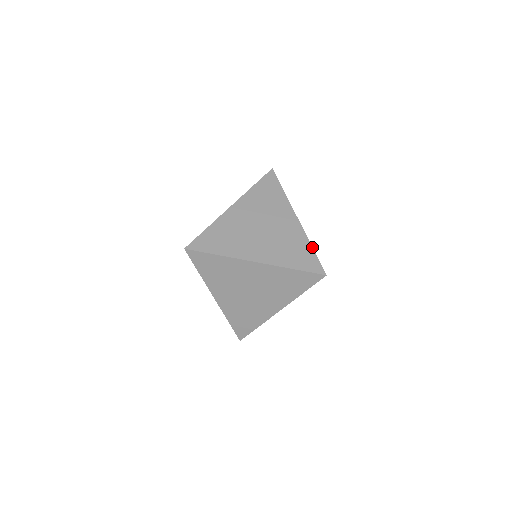
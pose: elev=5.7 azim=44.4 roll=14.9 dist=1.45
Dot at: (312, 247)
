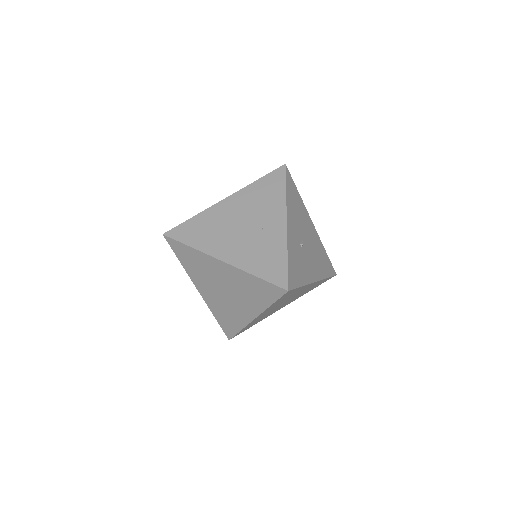
Dot at: occluded
